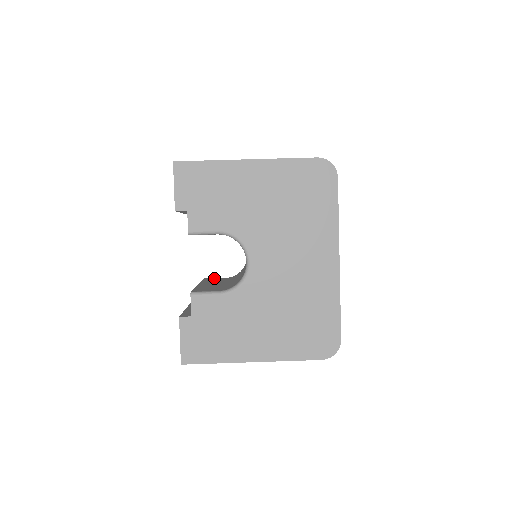
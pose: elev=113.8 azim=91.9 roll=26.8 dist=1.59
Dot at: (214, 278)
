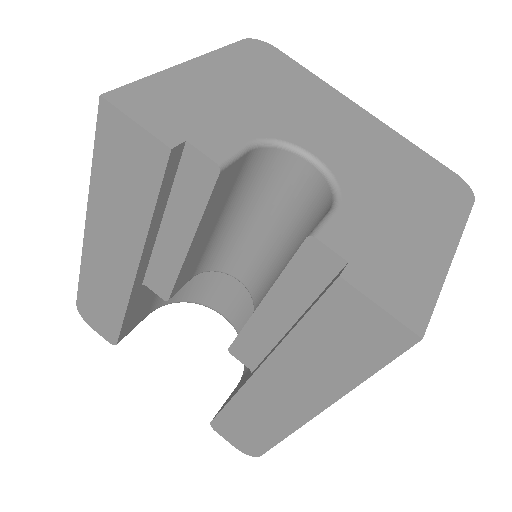
Dot at: occluded
